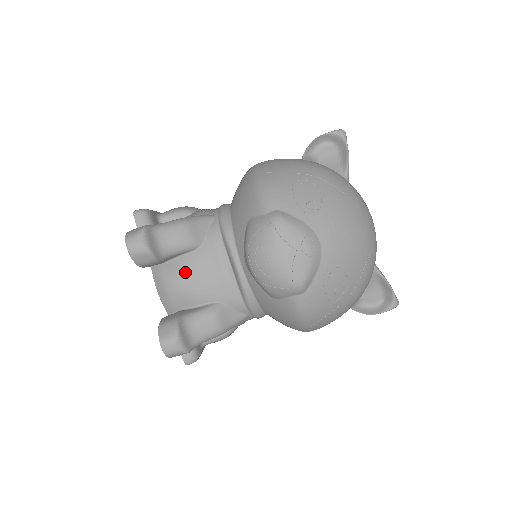
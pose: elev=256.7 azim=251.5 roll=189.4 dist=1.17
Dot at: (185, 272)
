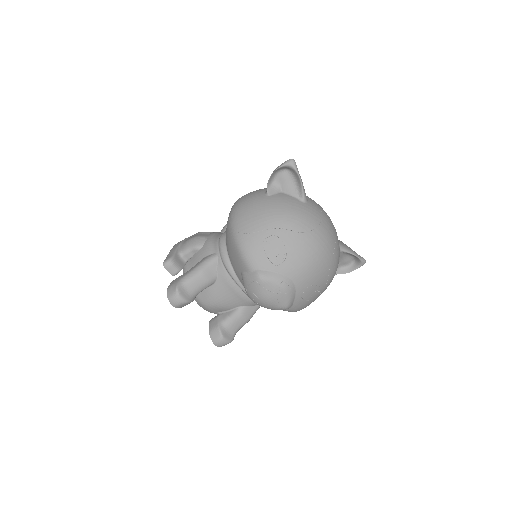
Dot at: (212, 297)
